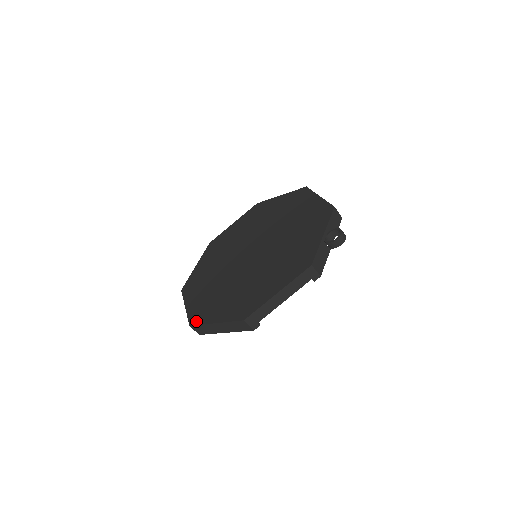
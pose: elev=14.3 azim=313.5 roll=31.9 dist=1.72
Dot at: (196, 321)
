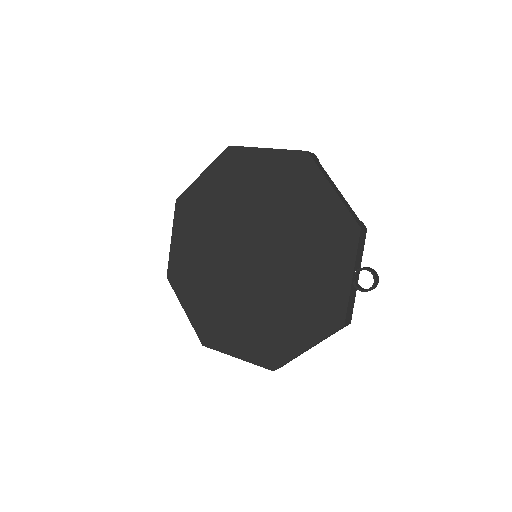
Dot at: (209, 343)
